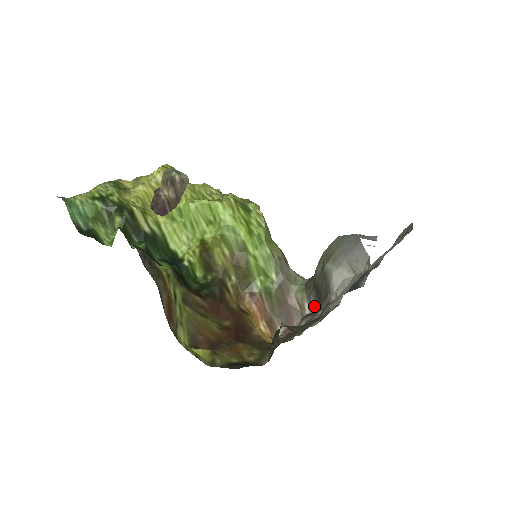
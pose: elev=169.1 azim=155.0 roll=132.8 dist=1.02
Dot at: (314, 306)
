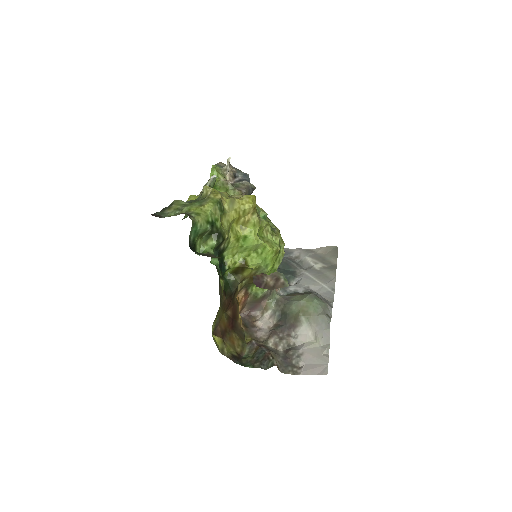
Dot at: (276, 319)
